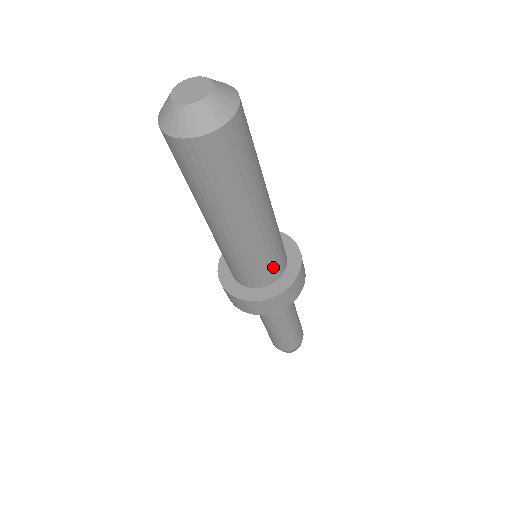
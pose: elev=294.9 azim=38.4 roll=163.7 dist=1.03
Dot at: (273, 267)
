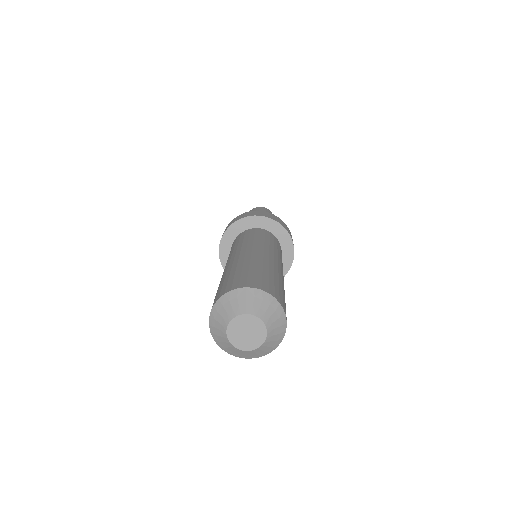
Dot at: occluded
